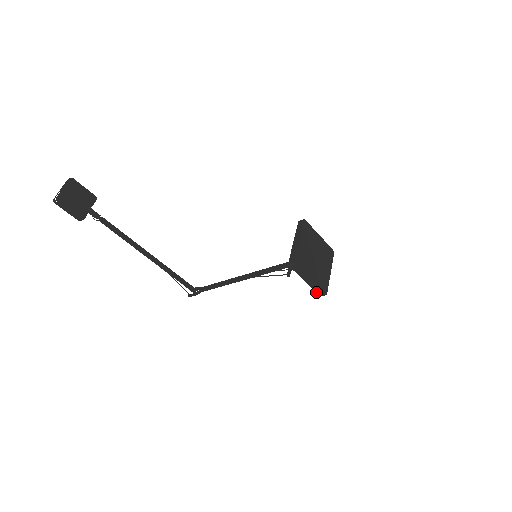
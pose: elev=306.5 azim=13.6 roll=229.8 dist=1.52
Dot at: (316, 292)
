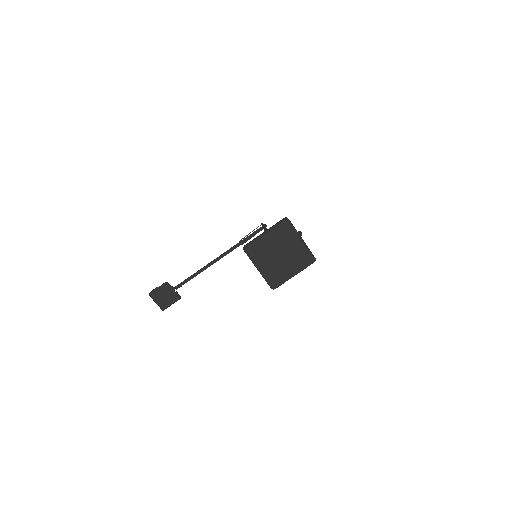
Dot at: occluded
